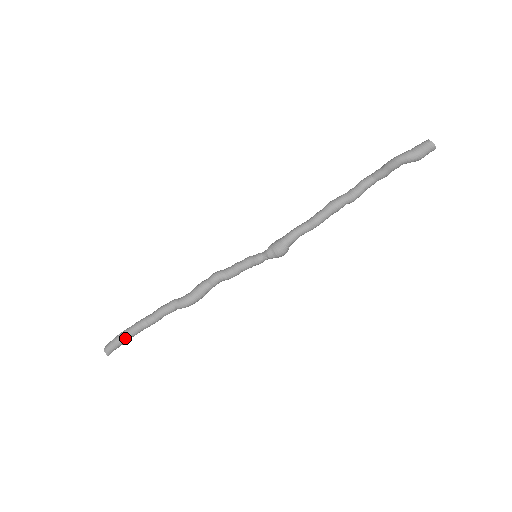
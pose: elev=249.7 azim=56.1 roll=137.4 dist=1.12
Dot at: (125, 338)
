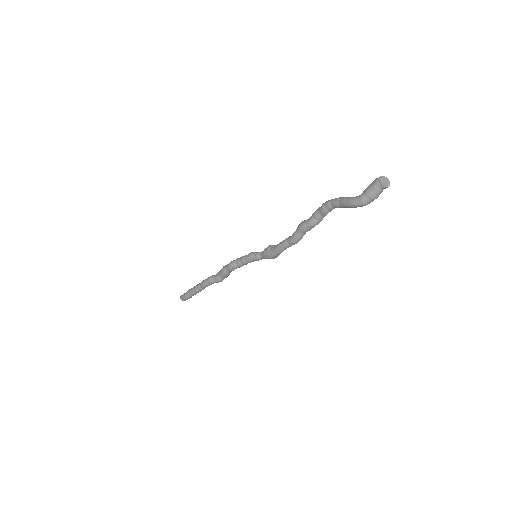
Dot at: occluded
